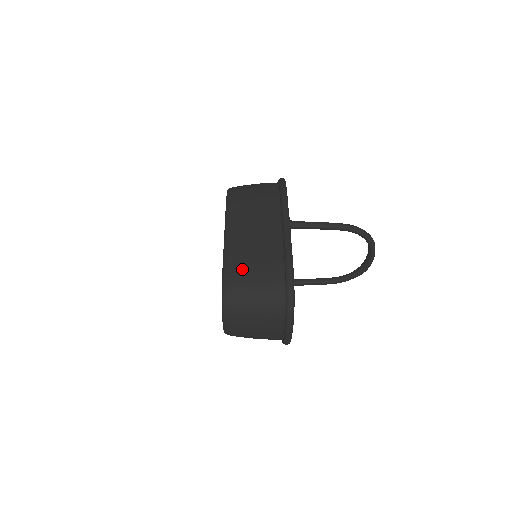
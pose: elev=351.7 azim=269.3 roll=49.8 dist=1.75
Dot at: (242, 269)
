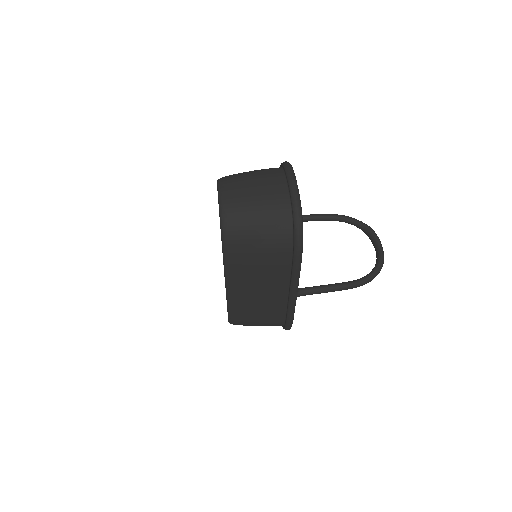
Dot at: (247, 320)
